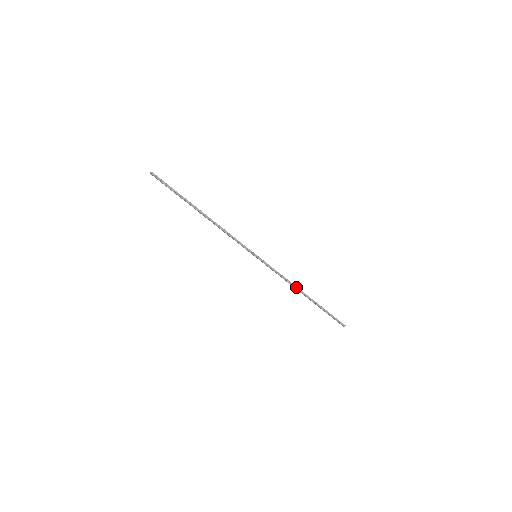
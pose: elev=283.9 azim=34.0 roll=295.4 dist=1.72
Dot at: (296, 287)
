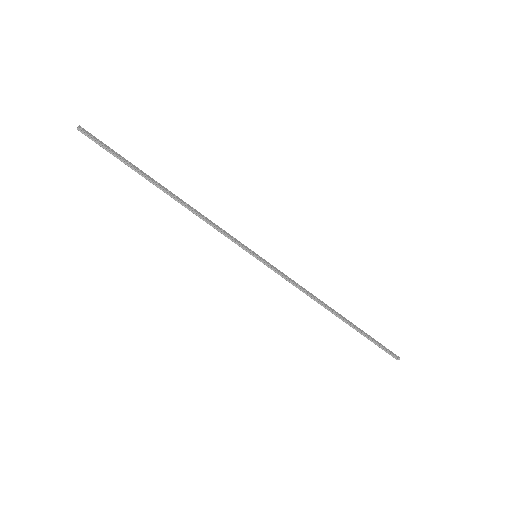
Dot at: (321, 303)
